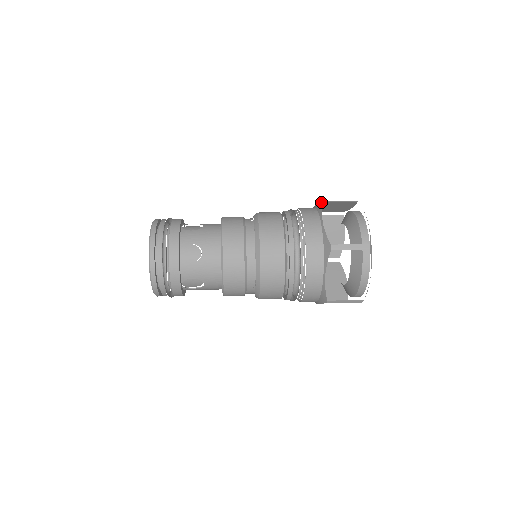
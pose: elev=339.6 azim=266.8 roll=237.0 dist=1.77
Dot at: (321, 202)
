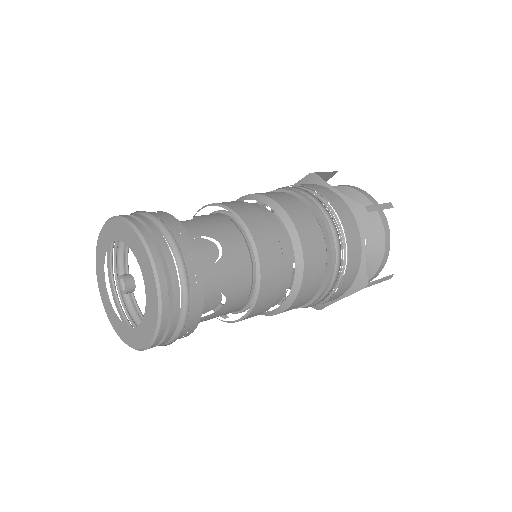
Dot at: (310, 174)
